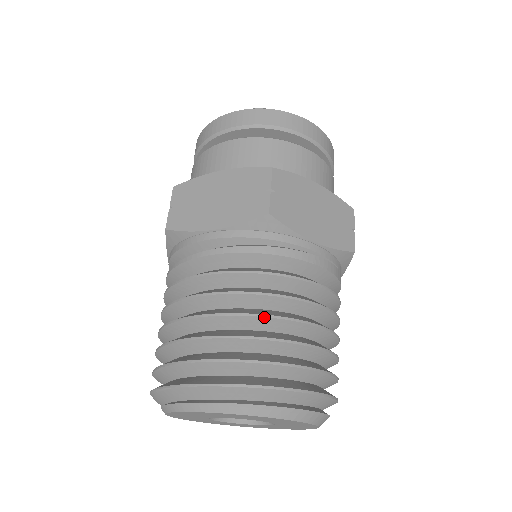
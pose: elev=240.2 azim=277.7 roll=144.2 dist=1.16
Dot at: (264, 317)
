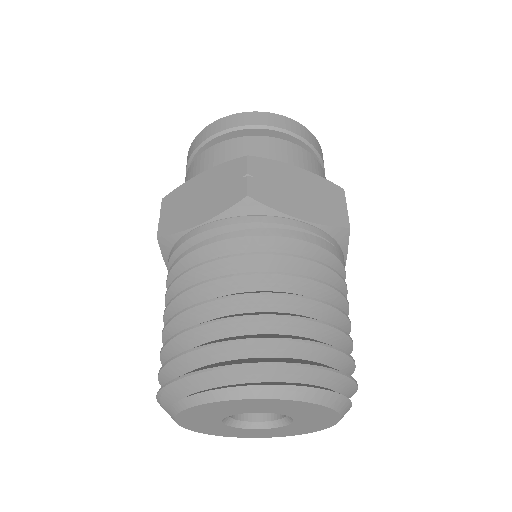
Dot at: (254, 295)
